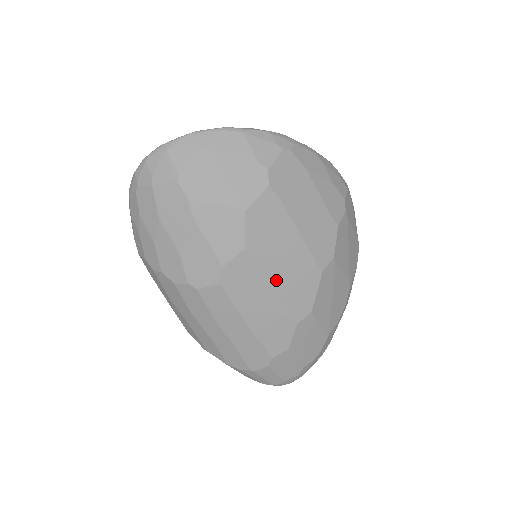
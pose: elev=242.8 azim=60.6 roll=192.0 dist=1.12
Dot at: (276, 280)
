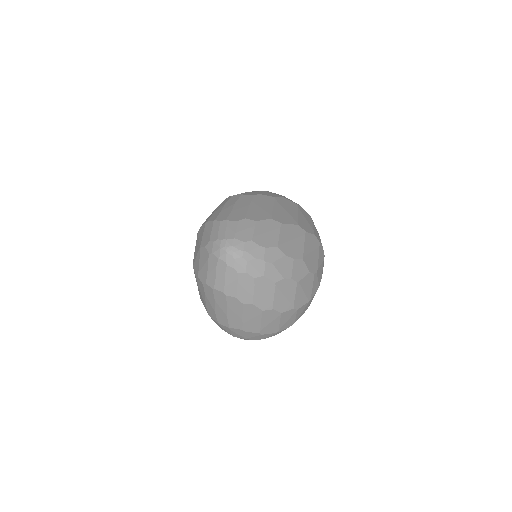
Dot at: (277, 208)
